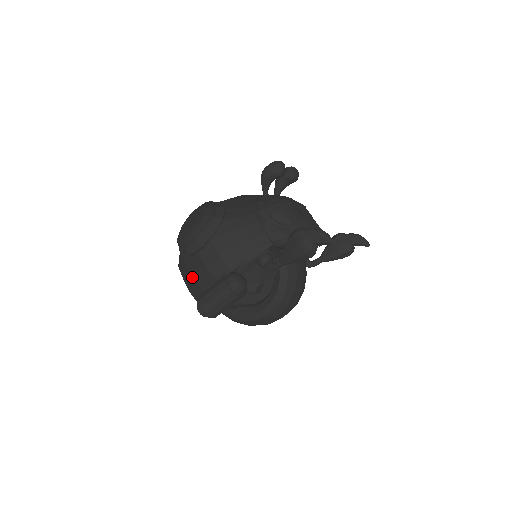
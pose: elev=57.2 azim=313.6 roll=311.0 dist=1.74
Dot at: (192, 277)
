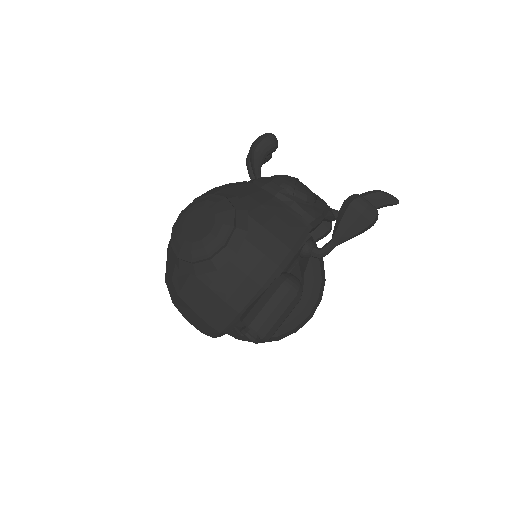
Dot at: (220, 299)
